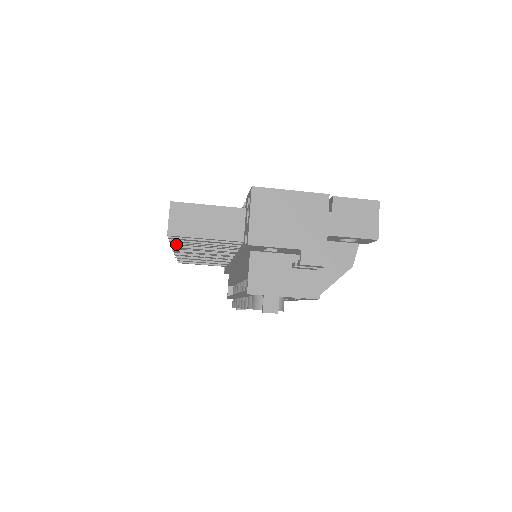
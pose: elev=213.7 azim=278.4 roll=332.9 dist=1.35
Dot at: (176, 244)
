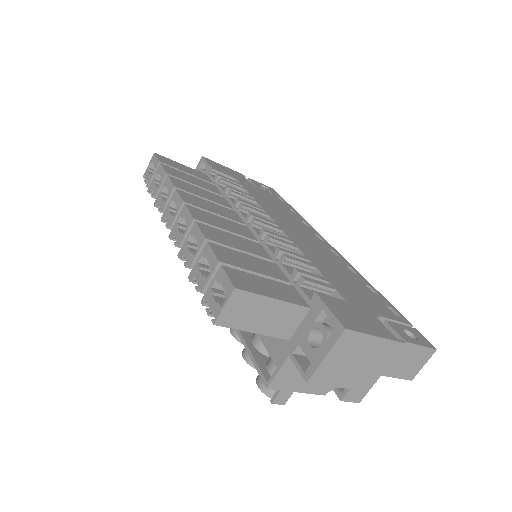
Dot at: occluded
